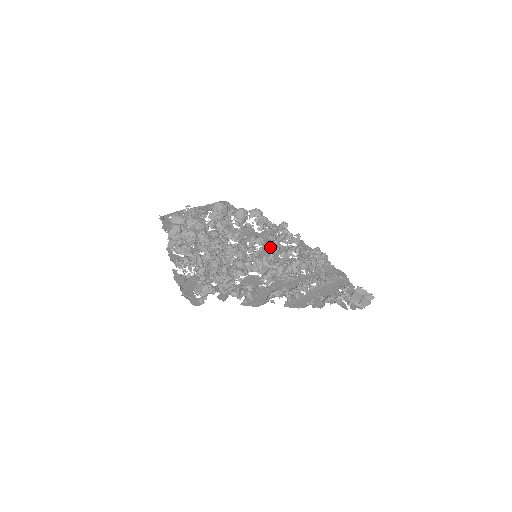
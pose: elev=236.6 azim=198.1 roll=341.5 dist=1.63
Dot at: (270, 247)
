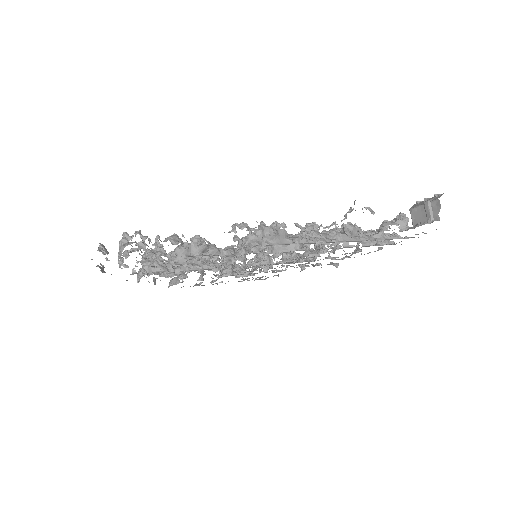
Dot at: occluded
